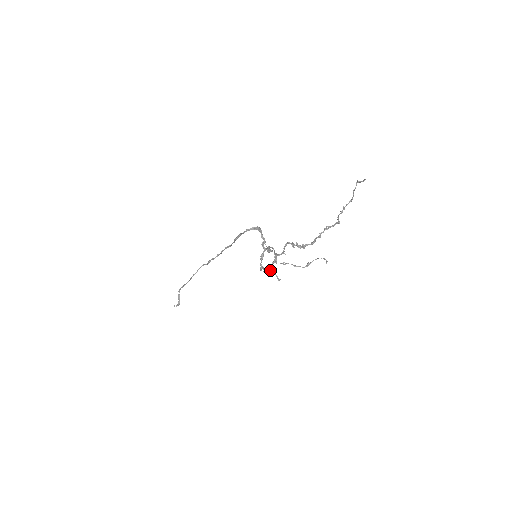
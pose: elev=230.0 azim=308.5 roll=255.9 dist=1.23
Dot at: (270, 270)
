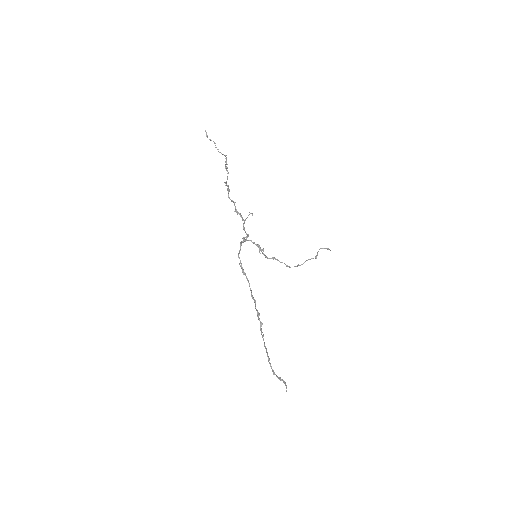
Dot at: (244, 221)
